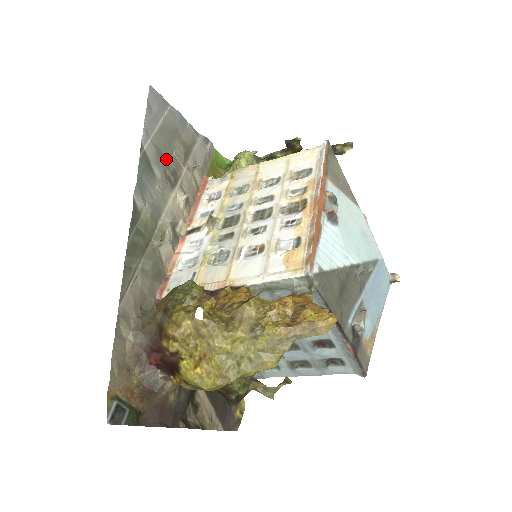
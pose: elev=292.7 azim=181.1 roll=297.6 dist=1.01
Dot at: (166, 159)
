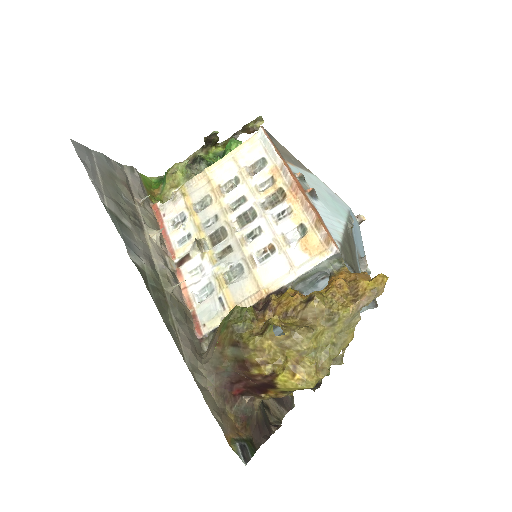
Dot at: (123, 206)
